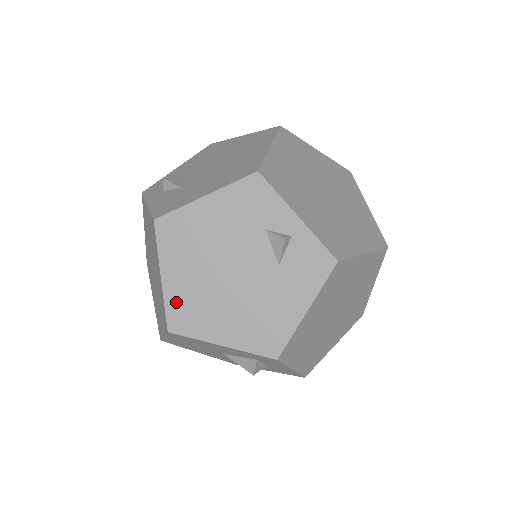
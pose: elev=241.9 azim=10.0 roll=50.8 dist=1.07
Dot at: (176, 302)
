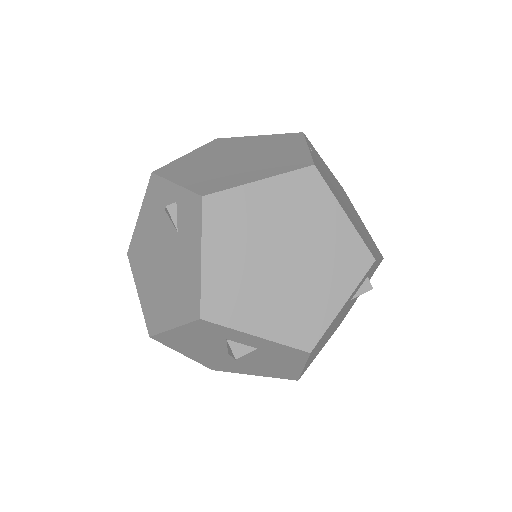
Dot at: (147, 308)
